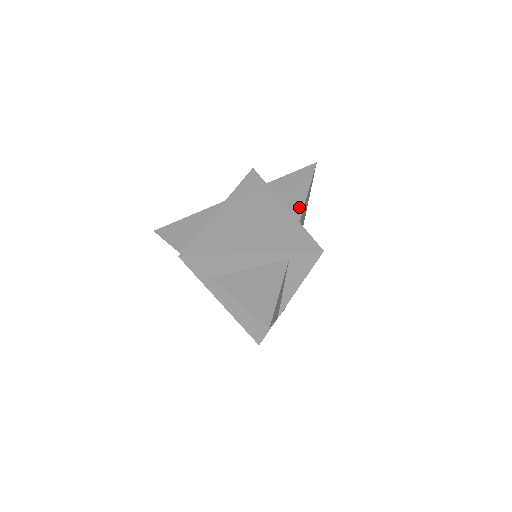
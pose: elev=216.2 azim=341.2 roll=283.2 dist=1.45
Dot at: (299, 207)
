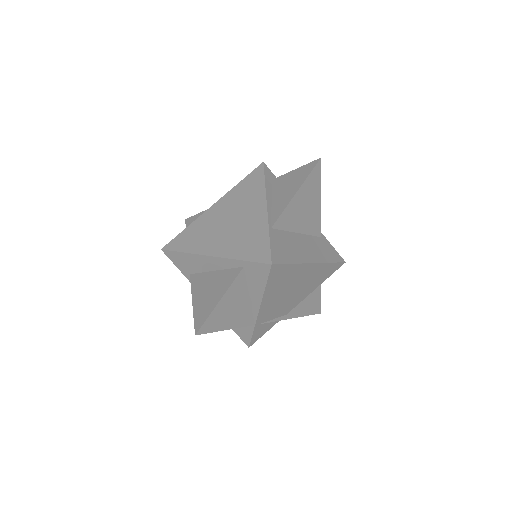
Dot at: (280, 210)
